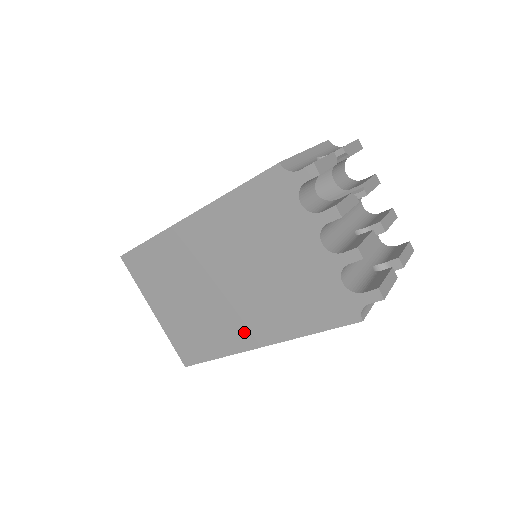
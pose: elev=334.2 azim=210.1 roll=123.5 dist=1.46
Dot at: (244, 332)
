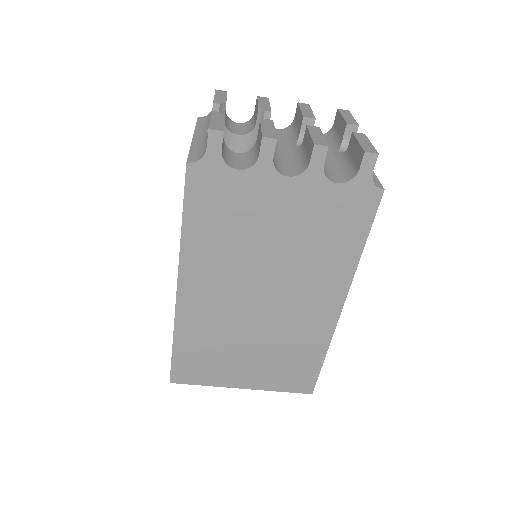
Dot at: (318, 313)
